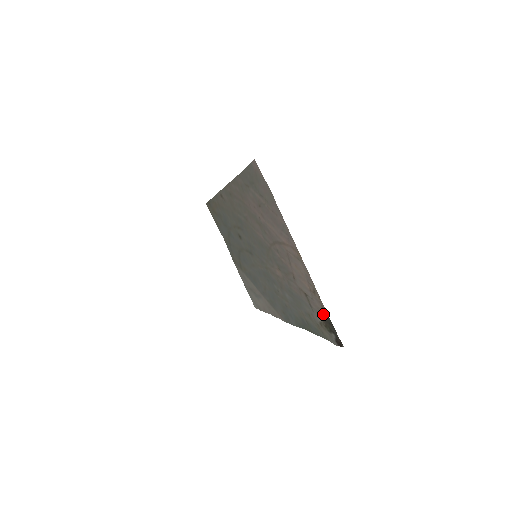
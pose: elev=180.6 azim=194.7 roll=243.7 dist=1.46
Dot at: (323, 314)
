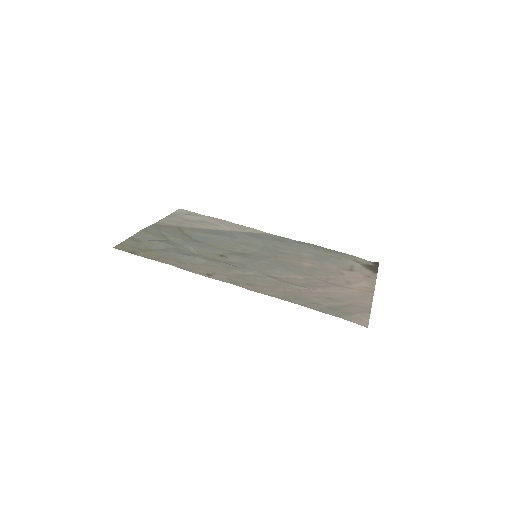
Dot at: (370, 270)
